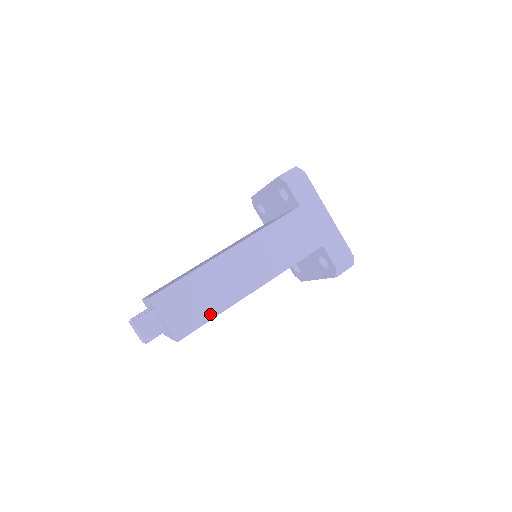
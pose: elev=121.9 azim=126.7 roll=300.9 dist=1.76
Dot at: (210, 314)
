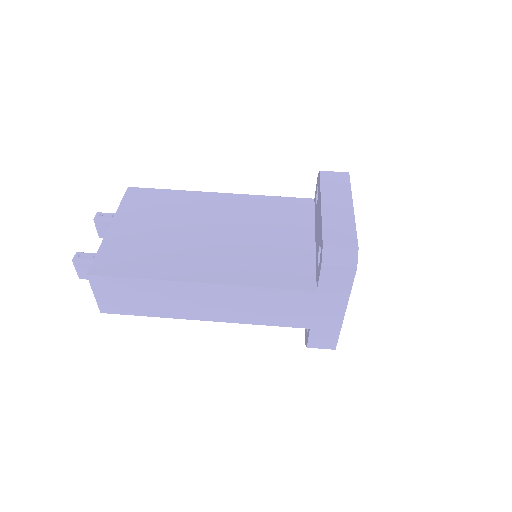
Dot at: (145, 313)
